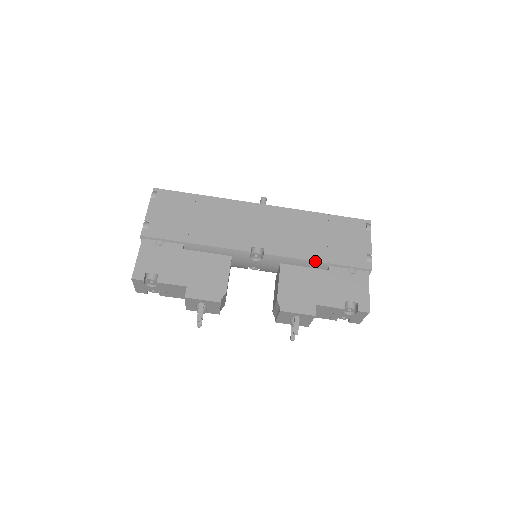
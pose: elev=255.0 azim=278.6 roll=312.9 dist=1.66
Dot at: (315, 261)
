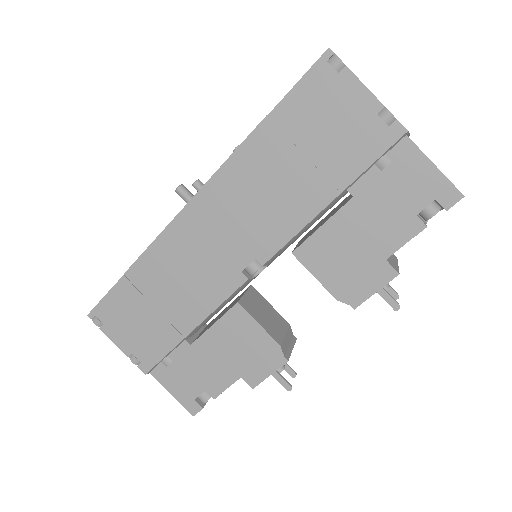
Dot at: (325, 207)
